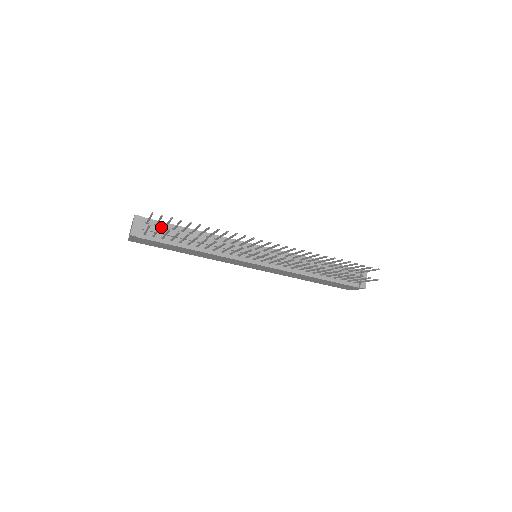
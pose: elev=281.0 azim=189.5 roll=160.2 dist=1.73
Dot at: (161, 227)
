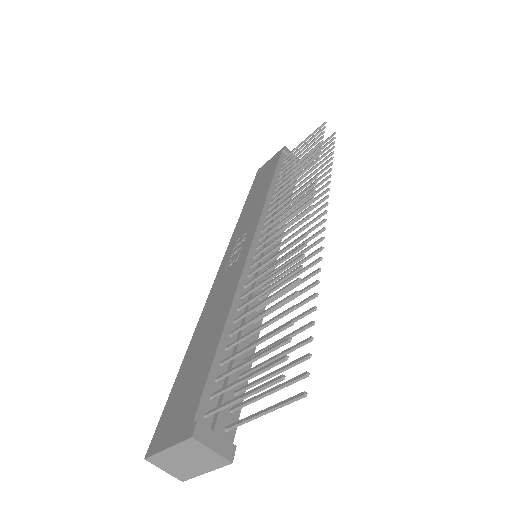
Dot at: (216, 387)
